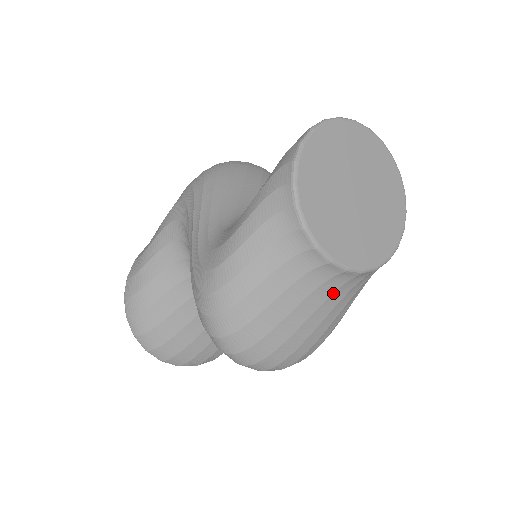
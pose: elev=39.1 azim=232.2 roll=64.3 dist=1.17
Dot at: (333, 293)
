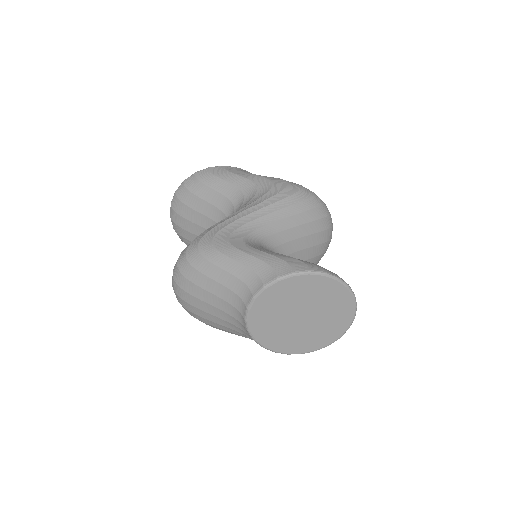
Dot at: (235, 326)
